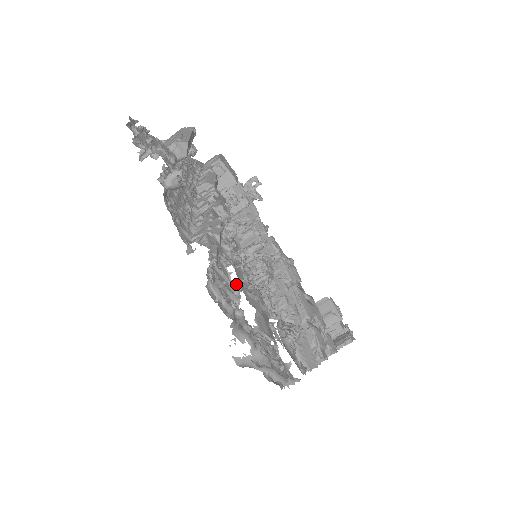
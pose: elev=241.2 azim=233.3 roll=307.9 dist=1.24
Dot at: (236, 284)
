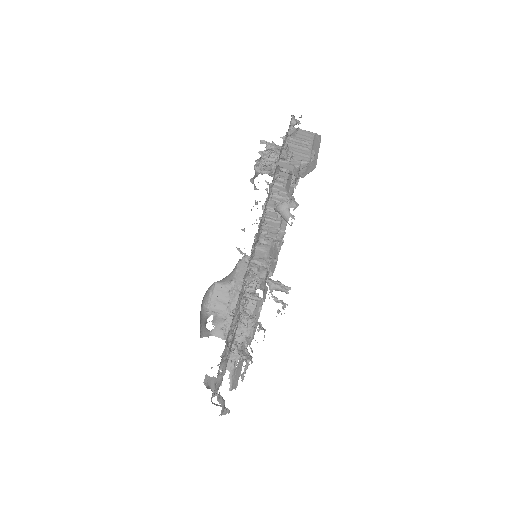
Dot at: occluded
